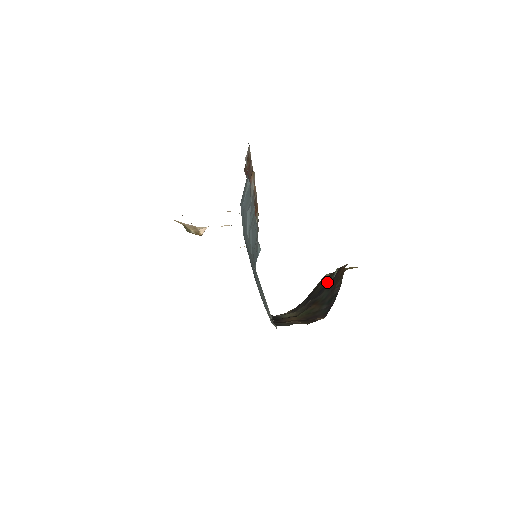
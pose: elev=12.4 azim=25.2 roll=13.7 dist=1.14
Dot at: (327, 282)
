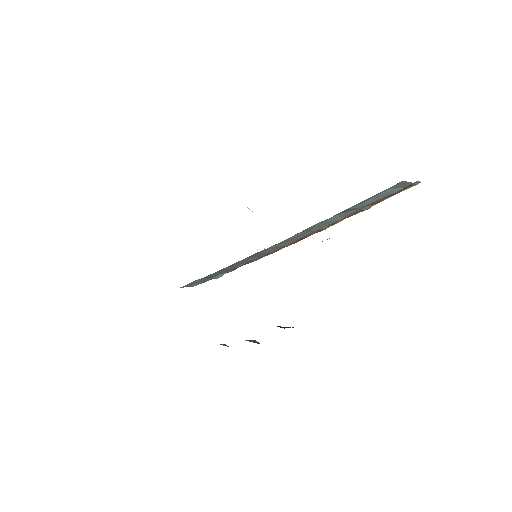
Dot at: occluded
